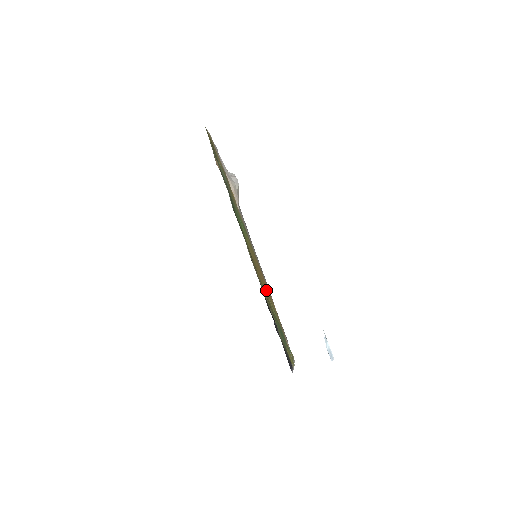
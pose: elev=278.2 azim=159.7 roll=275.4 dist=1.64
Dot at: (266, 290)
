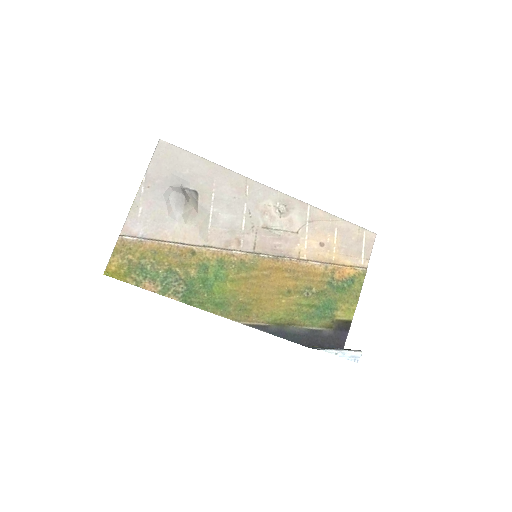
Dot at: (284, 290)
